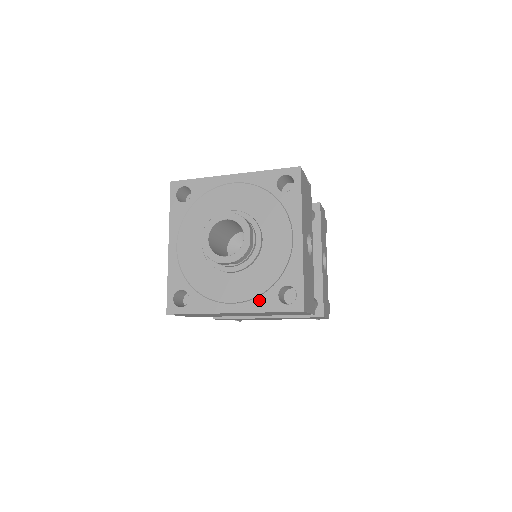
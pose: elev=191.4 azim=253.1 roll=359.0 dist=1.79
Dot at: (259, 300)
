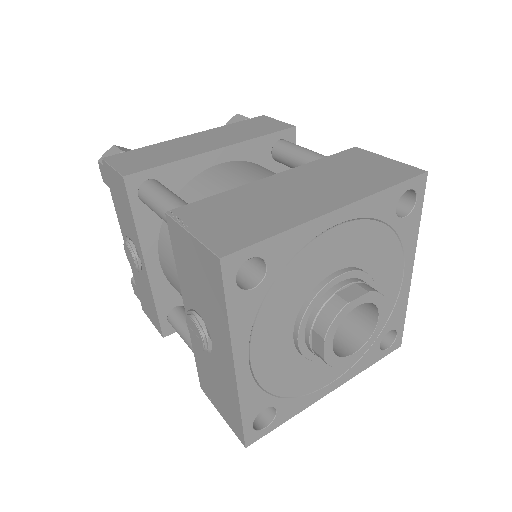
Dot at: (361, 362)
